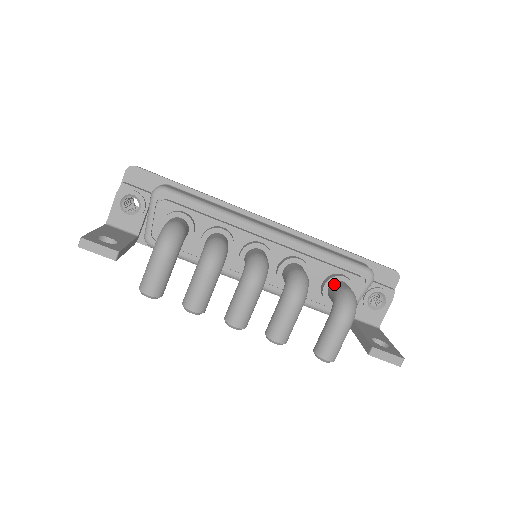
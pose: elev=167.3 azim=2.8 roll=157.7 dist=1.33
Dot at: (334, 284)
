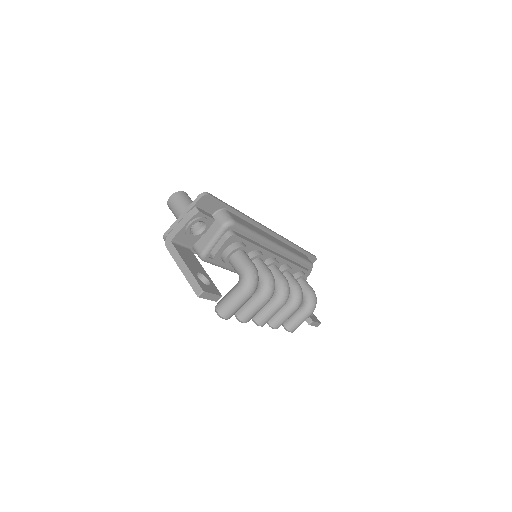
Dot at: (301, 282)
